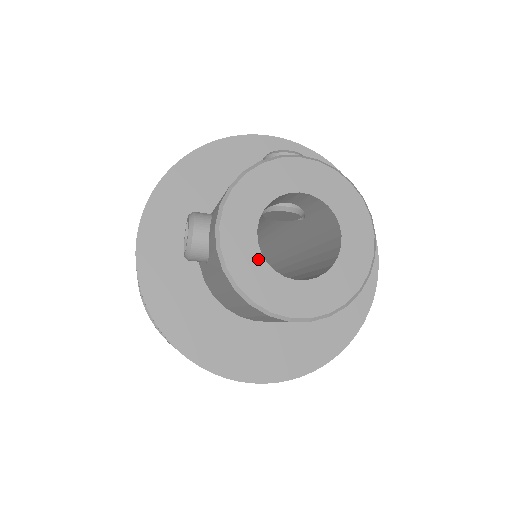
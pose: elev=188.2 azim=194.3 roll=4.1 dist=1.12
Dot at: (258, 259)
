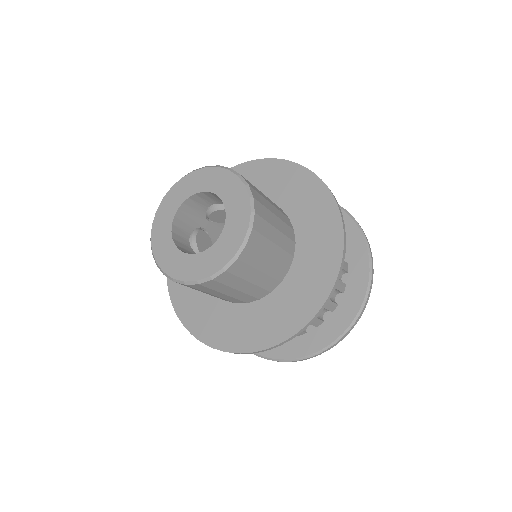
Dot at: (173, 249)
